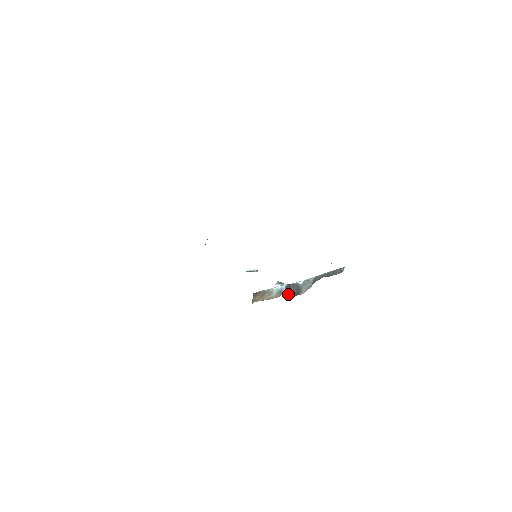
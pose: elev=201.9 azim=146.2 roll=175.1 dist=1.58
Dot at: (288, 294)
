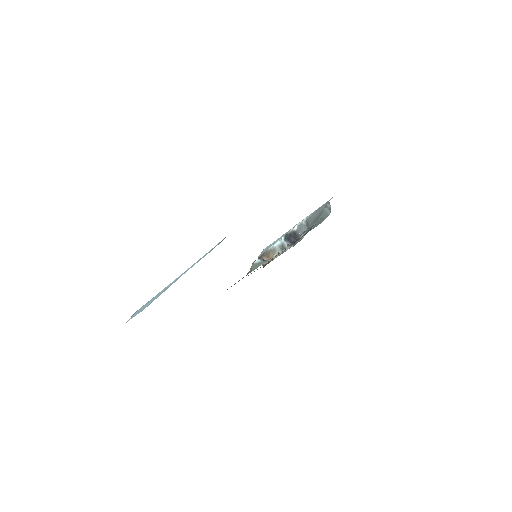
Dot at: (290, 244)
